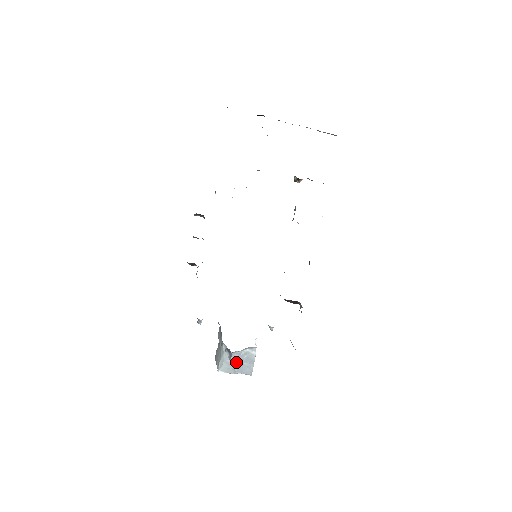
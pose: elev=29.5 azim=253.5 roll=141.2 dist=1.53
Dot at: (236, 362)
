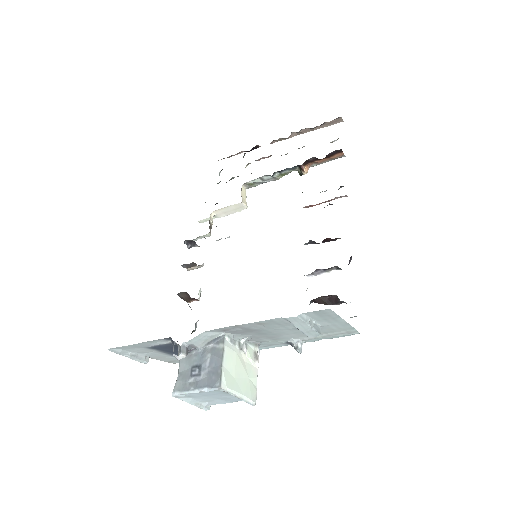
Dot at: (195, 369)
